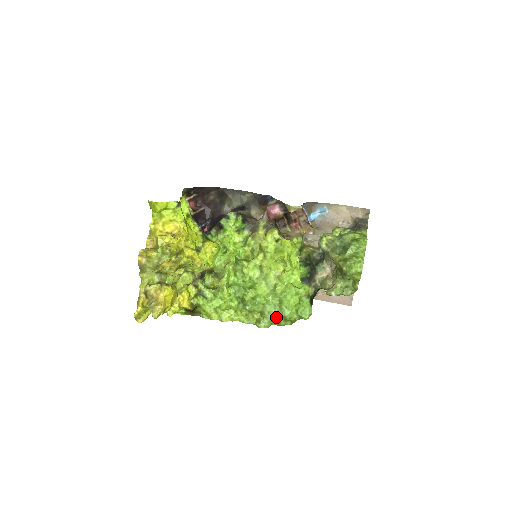
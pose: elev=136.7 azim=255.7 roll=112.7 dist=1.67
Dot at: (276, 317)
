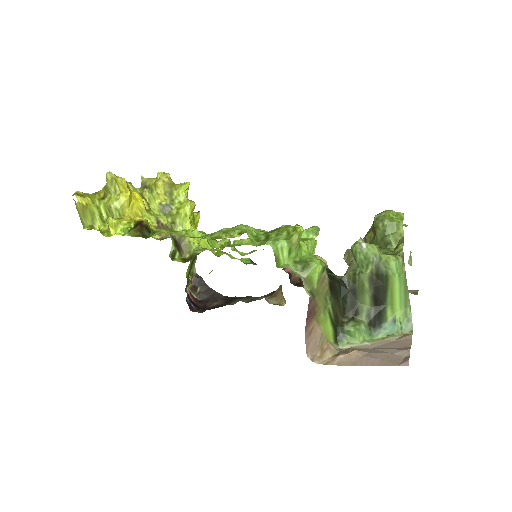
Dot at: (264, 234)
